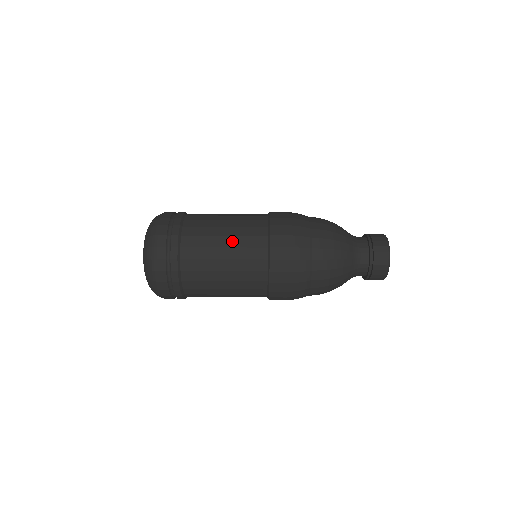
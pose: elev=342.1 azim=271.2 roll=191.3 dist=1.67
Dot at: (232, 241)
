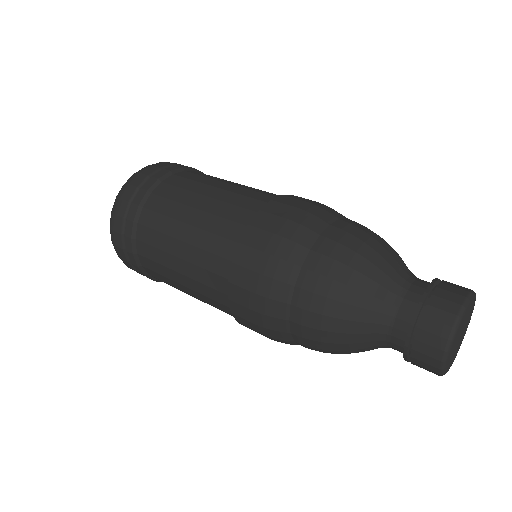
Dot at: (210, 204)
